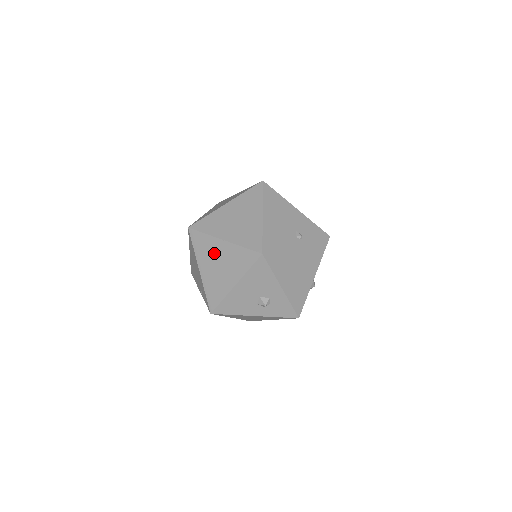
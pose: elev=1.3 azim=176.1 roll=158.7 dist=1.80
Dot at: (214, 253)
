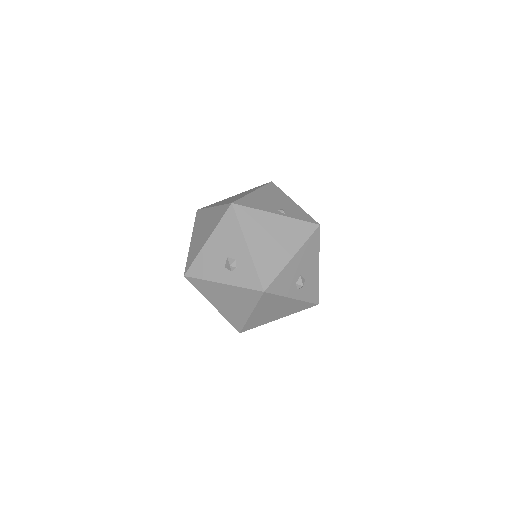
Dot at: (204, 221)
